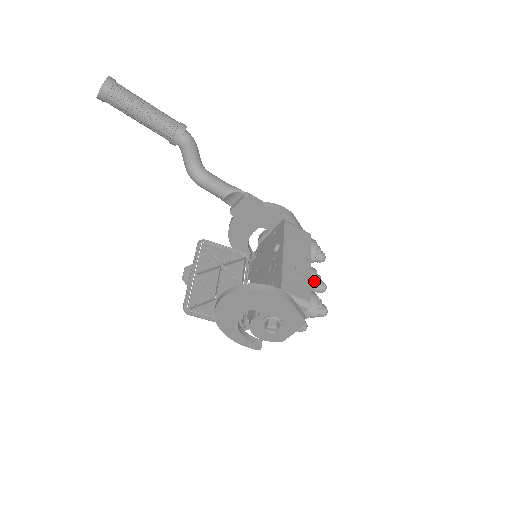
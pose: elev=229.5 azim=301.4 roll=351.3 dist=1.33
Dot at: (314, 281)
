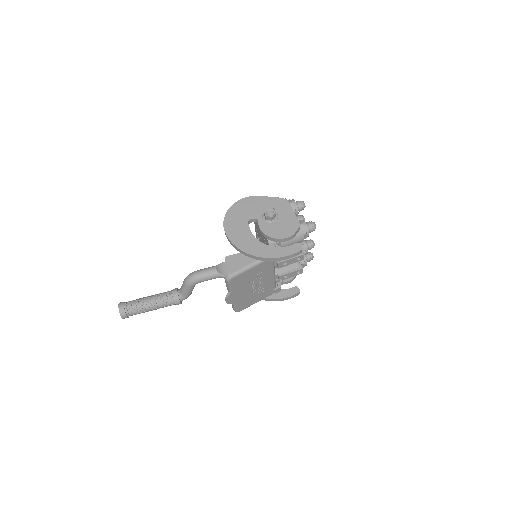
Dot at: occluded
